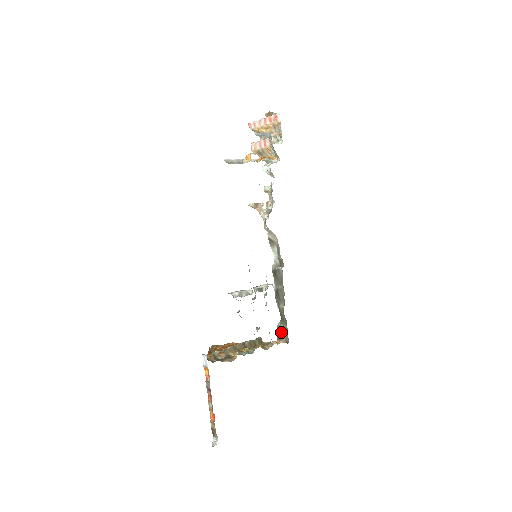
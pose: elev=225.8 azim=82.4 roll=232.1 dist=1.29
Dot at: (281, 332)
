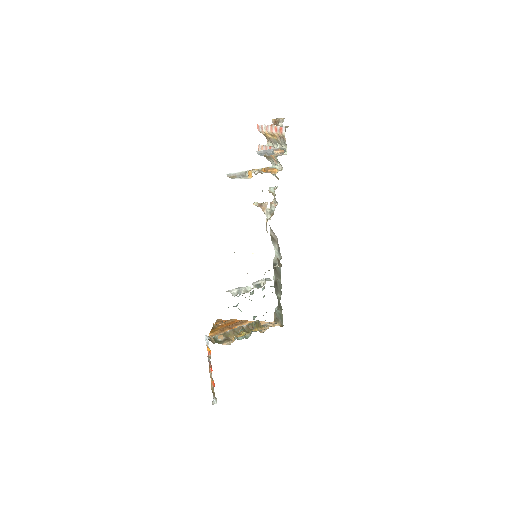
Dot at: (277, 316)
